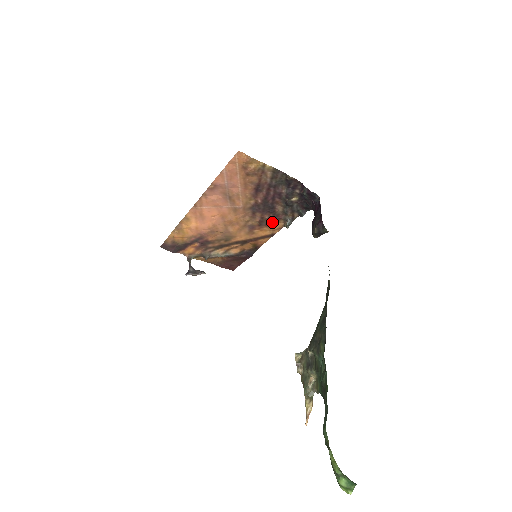
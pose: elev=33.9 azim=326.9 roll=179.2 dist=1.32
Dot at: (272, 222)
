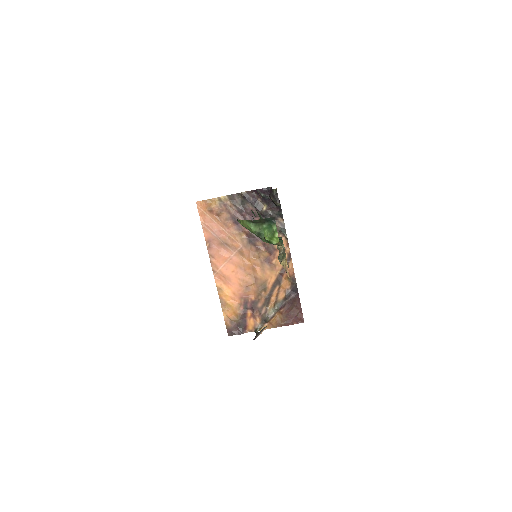
Dot at: occluded
